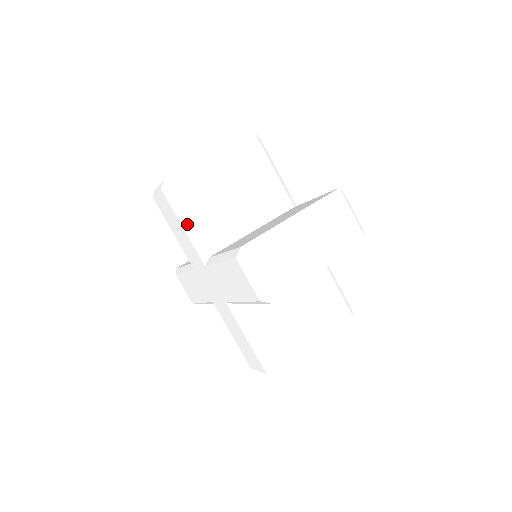
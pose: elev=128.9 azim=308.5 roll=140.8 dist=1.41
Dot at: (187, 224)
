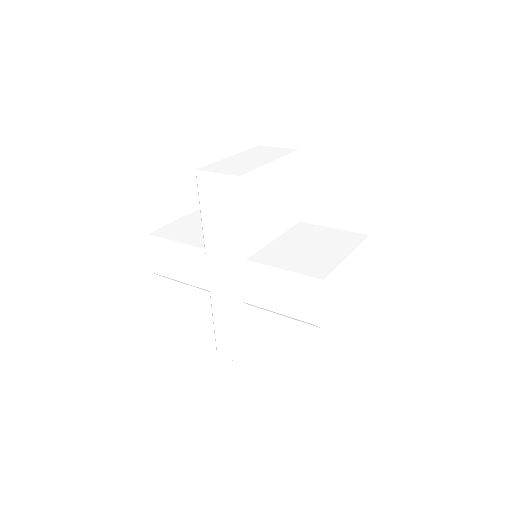
Dot at: (177, 244)
